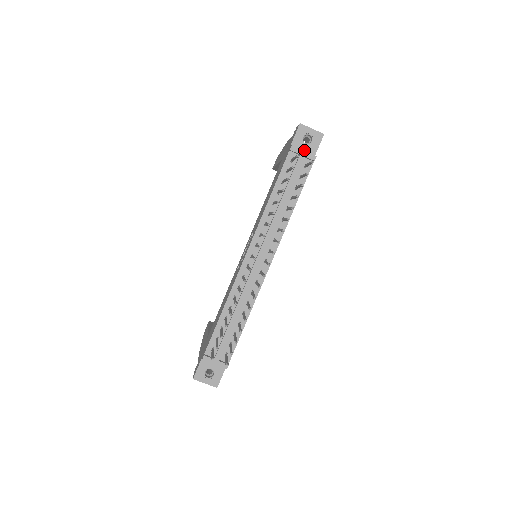
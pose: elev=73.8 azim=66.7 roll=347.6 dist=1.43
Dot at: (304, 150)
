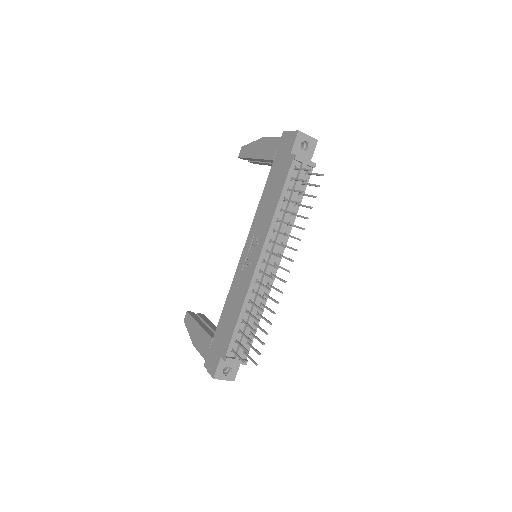
Dot at: (302, 156)
